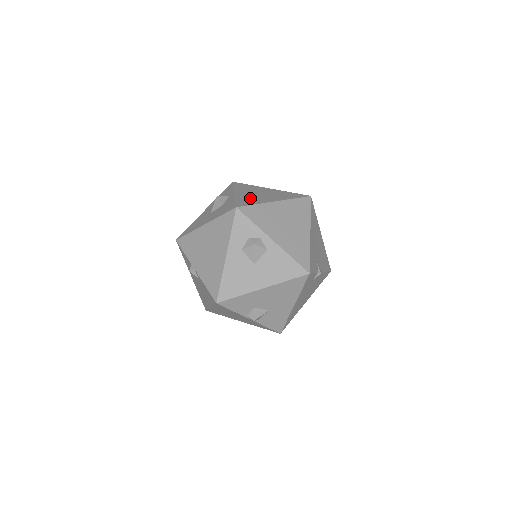
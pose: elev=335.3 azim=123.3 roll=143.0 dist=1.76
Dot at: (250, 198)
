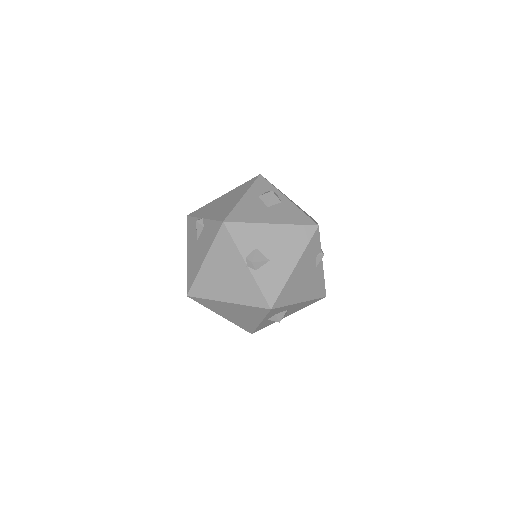
Dot at: occluded
